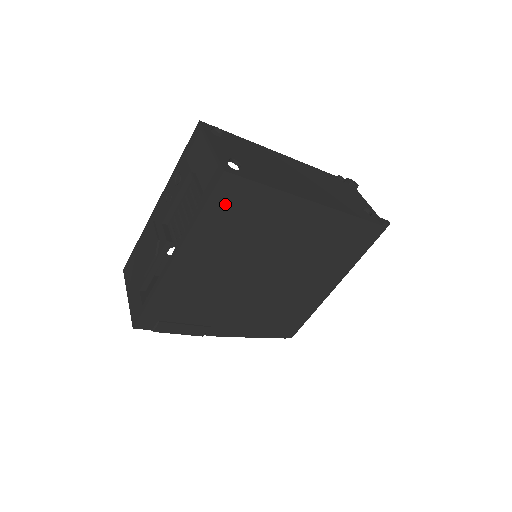
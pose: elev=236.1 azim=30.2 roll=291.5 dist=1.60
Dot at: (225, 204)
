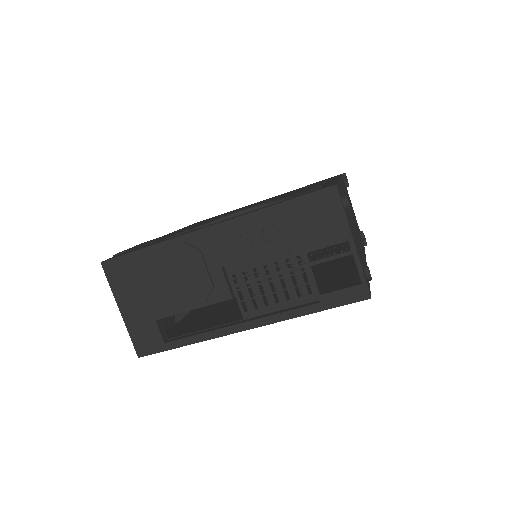
Dot at: occluded
